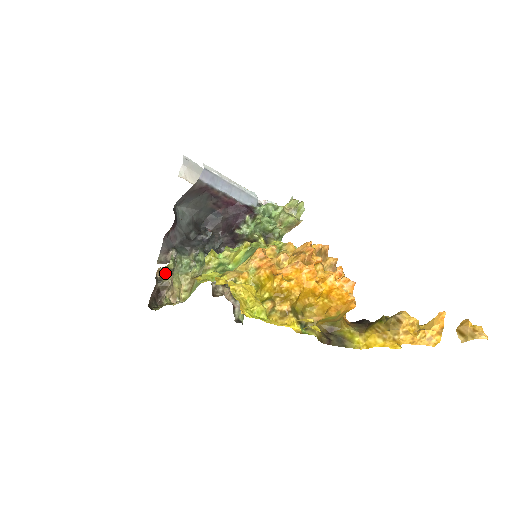
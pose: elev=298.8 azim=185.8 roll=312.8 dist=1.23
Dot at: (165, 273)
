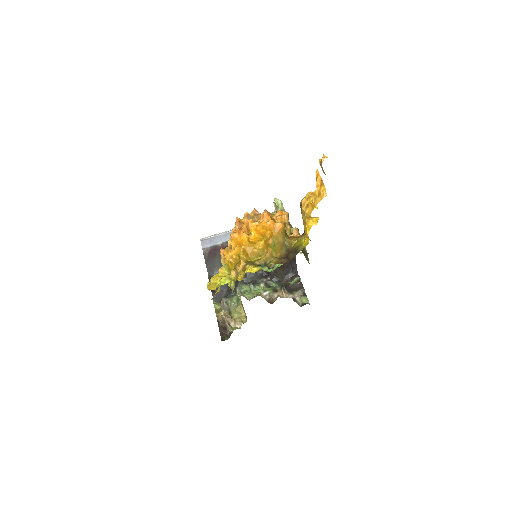
Dot at: occluded
